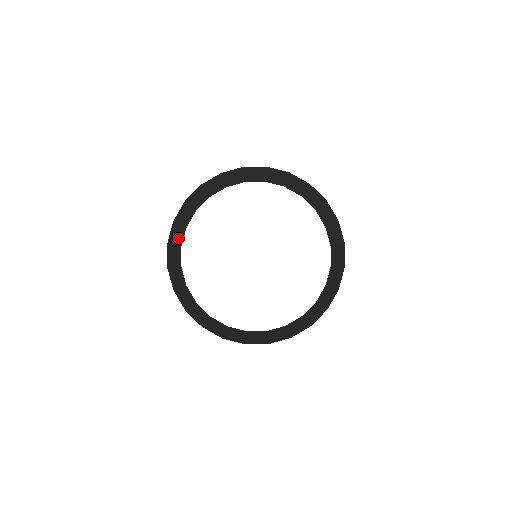
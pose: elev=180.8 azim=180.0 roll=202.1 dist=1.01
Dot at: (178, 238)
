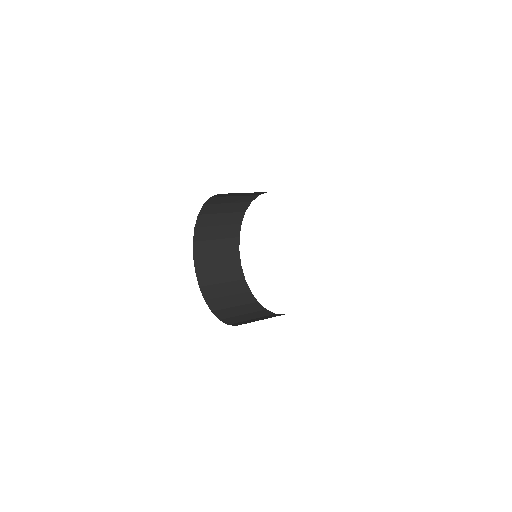
Dot at: (226, 220)
